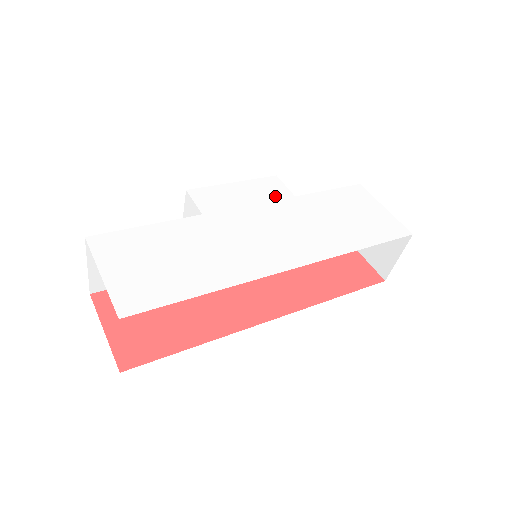
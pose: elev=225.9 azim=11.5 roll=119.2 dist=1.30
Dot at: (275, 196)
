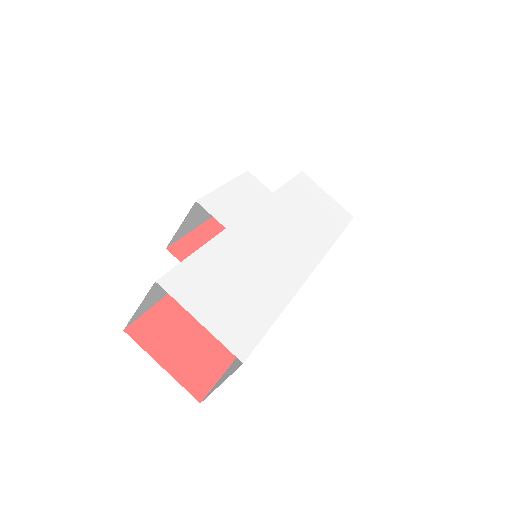
Dot at: (261, 195)
